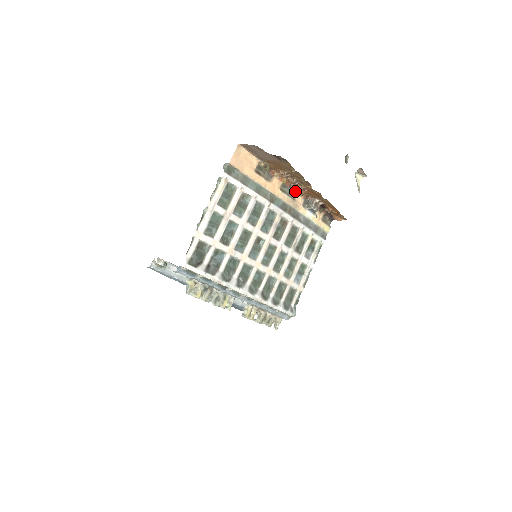
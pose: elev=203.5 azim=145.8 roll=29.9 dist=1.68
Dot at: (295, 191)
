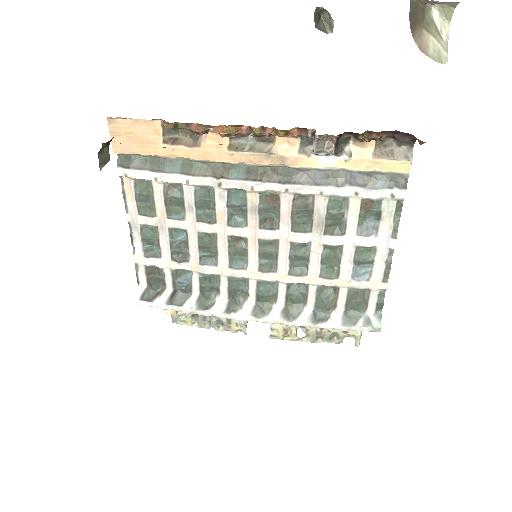
Dot at: (265, 134)
